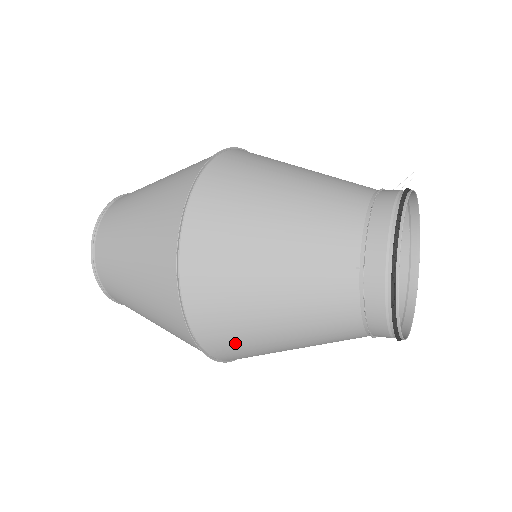
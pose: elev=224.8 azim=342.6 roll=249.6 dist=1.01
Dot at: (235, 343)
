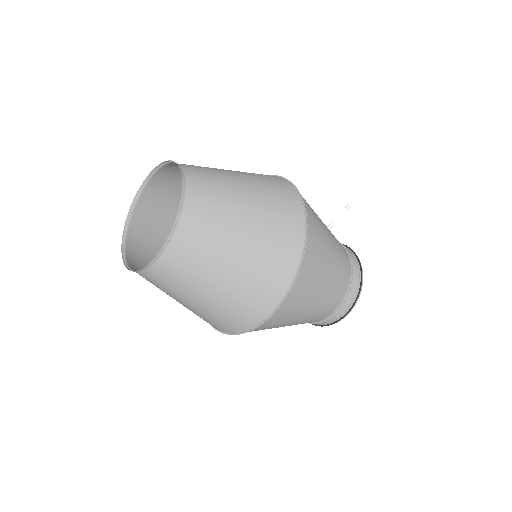
Dot at: occluded
